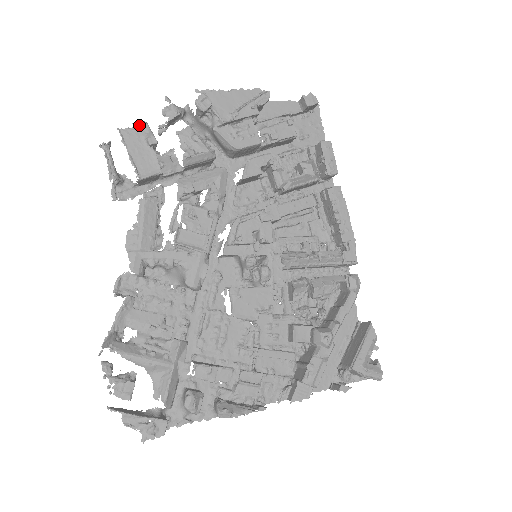
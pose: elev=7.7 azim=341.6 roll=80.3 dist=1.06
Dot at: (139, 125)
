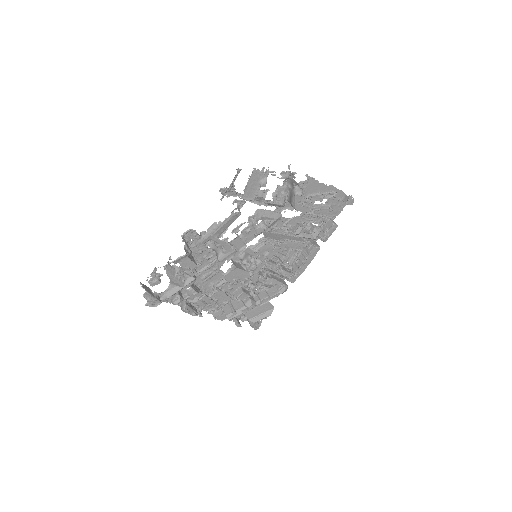
Dot at: (265, 172)
